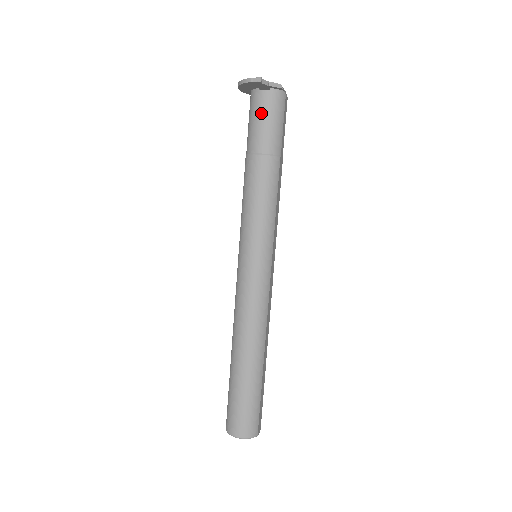
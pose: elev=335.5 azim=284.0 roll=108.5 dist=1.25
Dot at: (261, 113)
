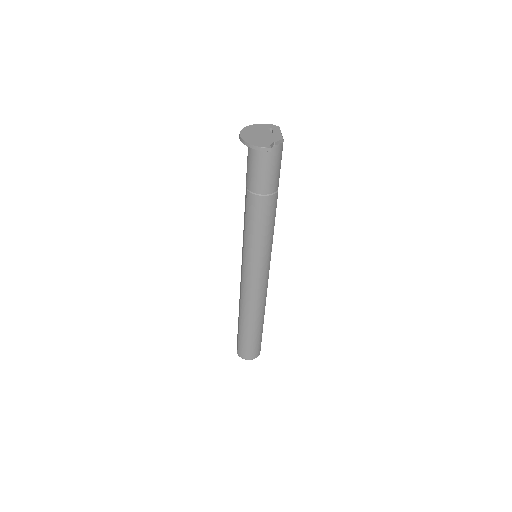
Dot at: (264, 163)
